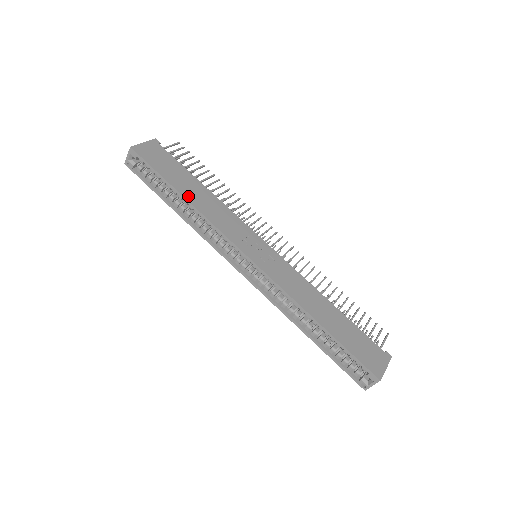
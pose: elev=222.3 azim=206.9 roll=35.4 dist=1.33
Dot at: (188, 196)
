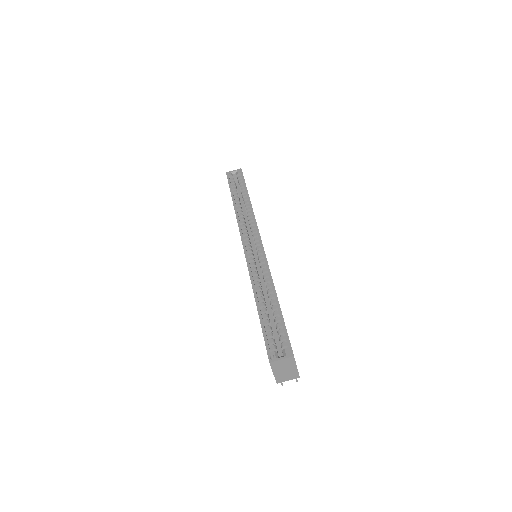
Dot at: occluded
